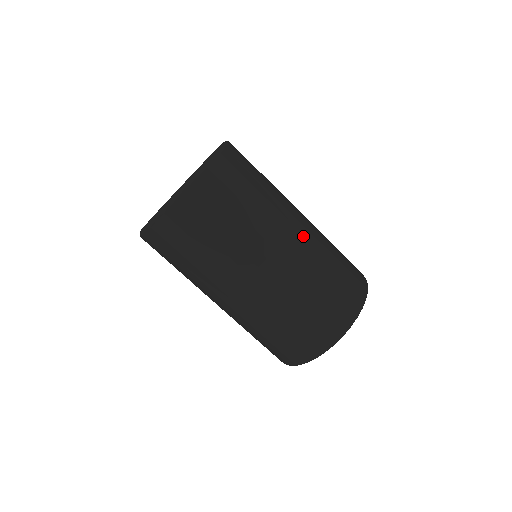
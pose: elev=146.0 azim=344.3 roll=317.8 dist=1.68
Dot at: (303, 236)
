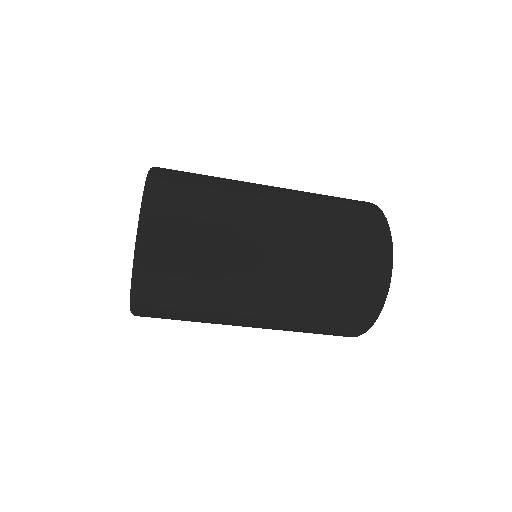
Dot at: (284, 194)
